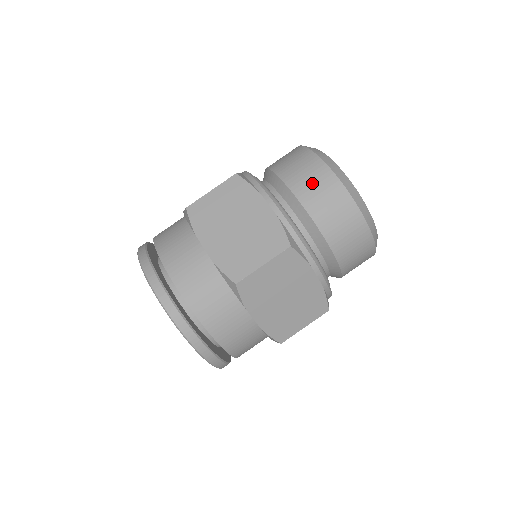
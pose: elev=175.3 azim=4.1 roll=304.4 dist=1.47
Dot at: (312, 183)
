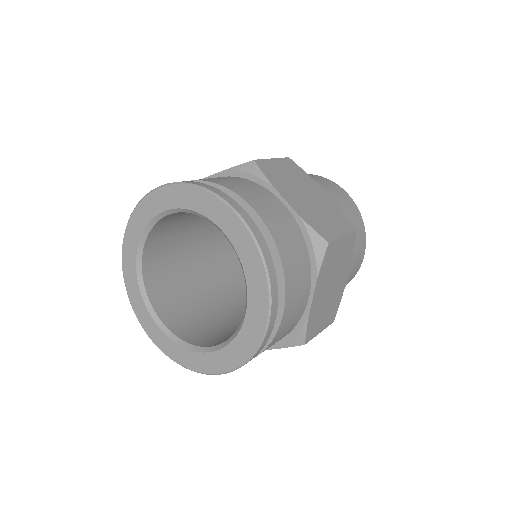
Dot at: (340, 197)
